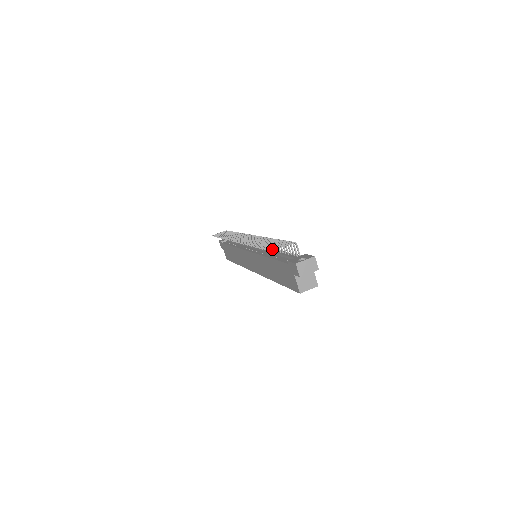
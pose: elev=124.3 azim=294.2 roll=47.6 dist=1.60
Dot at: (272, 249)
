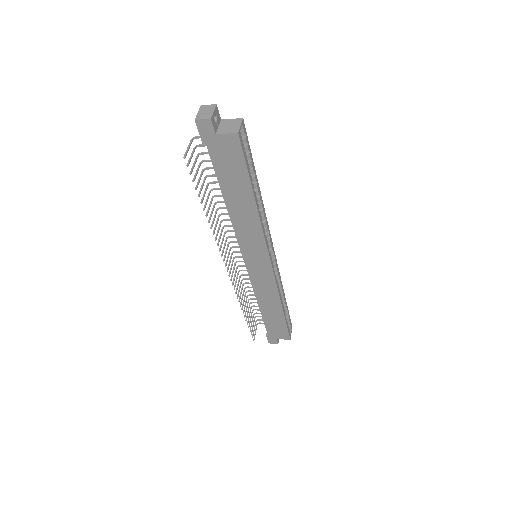
Dot at: (184, 156)
